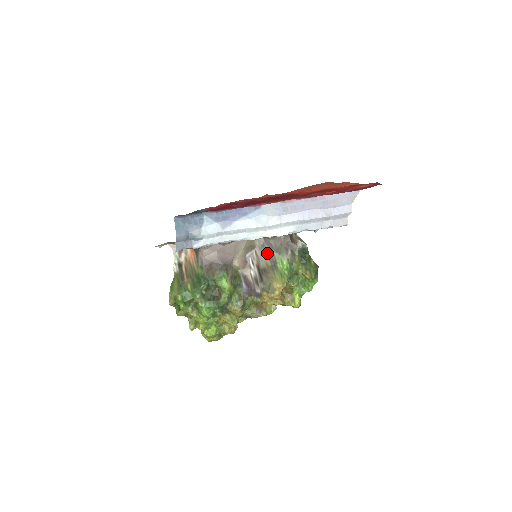
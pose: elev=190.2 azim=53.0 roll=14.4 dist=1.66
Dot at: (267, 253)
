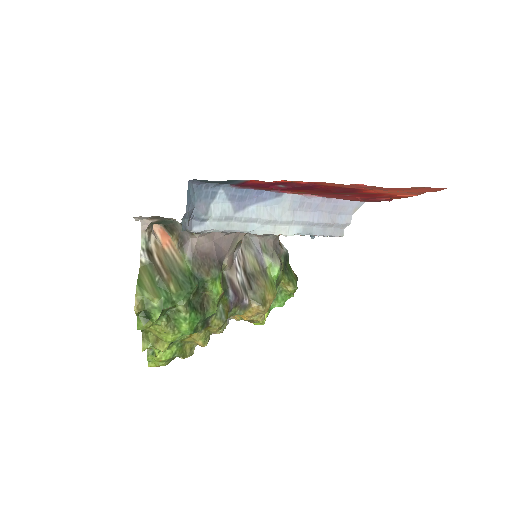
Dot at: (254, 254)
